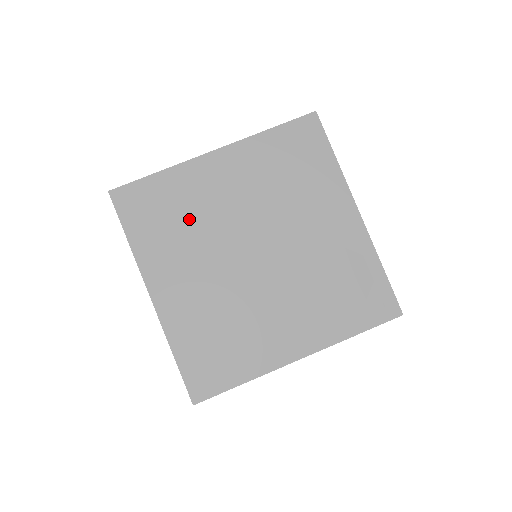
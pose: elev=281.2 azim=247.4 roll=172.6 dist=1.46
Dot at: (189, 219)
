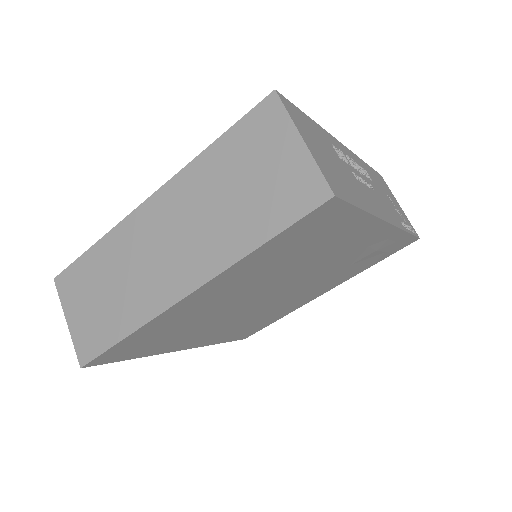
Dot at: (189, 325)
